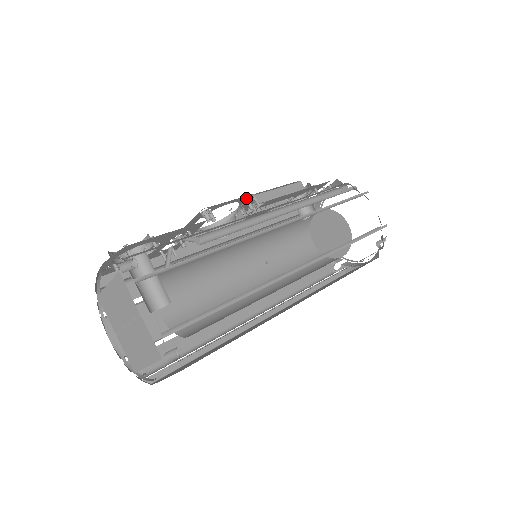
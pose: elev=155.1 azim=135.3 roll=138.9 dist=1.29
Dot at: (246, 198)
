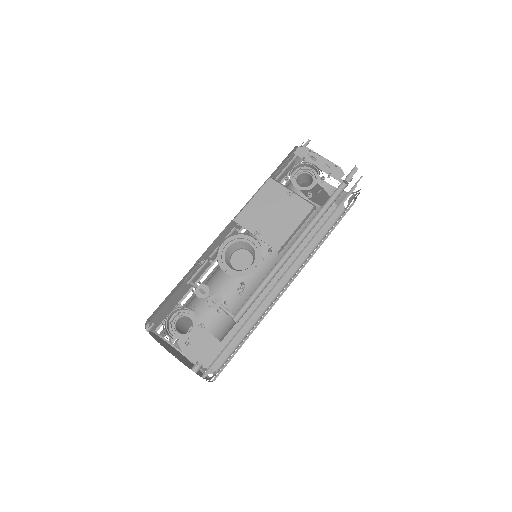
Dot at: occluded
